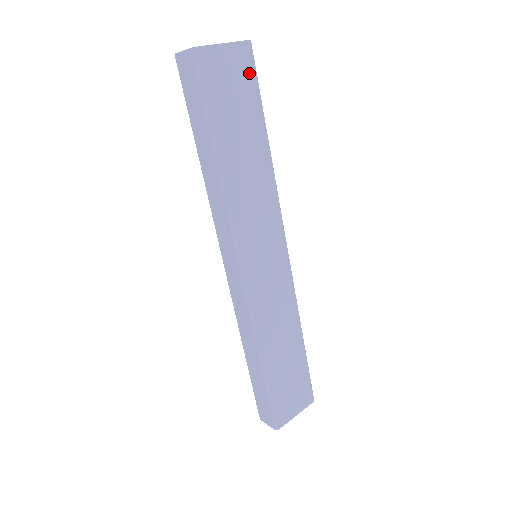
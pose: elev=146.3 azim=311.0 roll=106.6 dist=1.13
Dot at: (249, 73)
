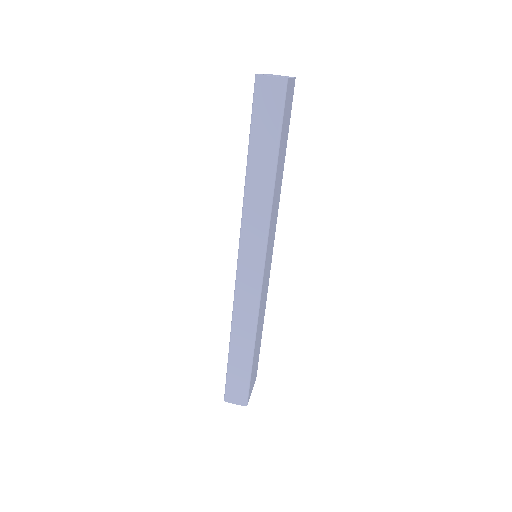
Dot at: (291, 104)
